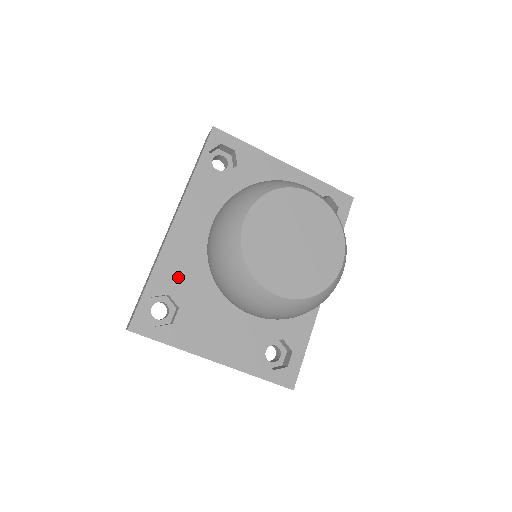
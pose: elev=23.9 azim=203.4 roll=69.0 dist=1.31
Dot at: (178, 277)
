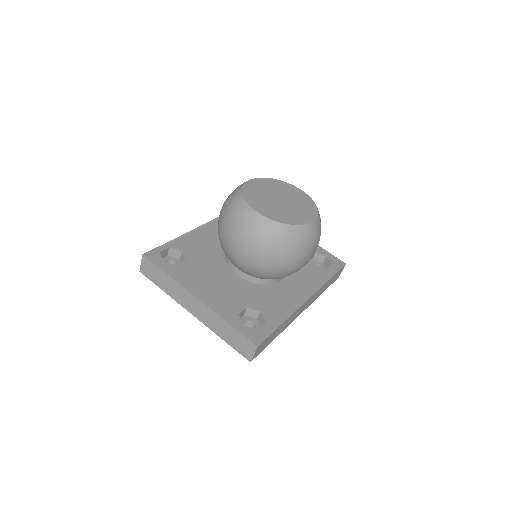
Dot at: (193, 247)
